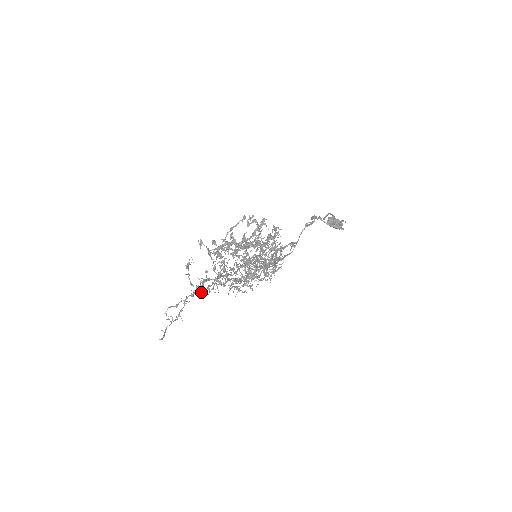
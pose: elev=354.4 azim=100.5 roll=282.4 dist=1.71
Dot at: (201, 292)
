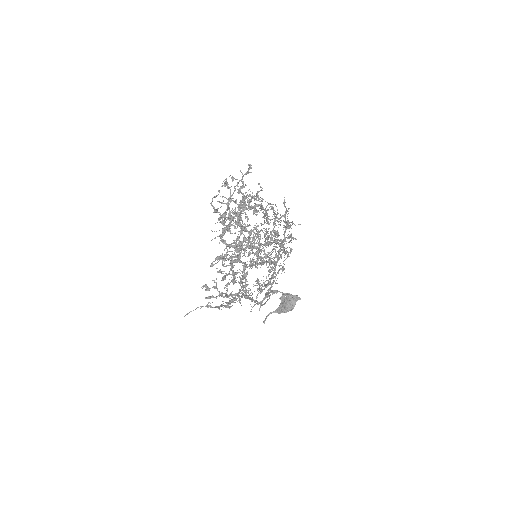
Dot at: (240, 213)
